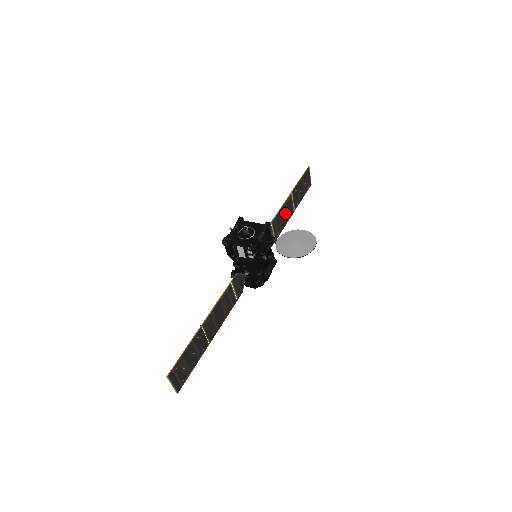
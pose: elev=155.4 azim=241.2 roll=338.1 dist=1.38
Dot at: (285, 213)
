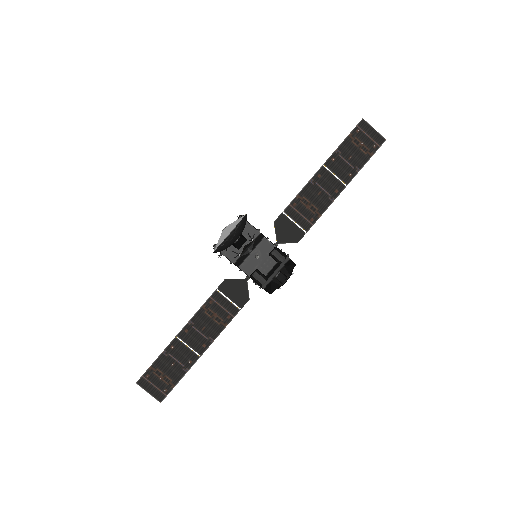
Dot at: (318, 194)
